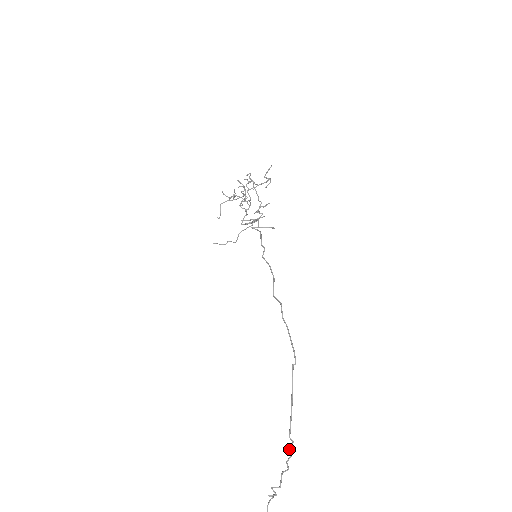
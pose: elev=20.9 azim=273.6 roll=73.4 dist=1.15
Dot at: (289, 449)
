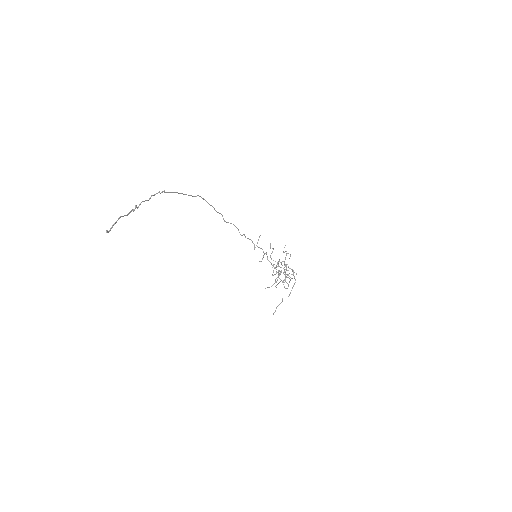
Dot at: (160, 193)
